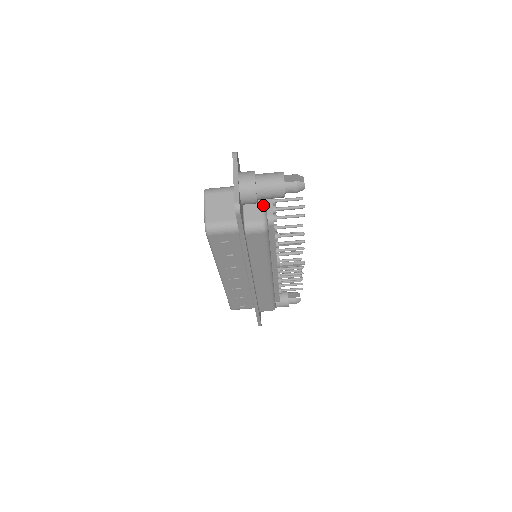
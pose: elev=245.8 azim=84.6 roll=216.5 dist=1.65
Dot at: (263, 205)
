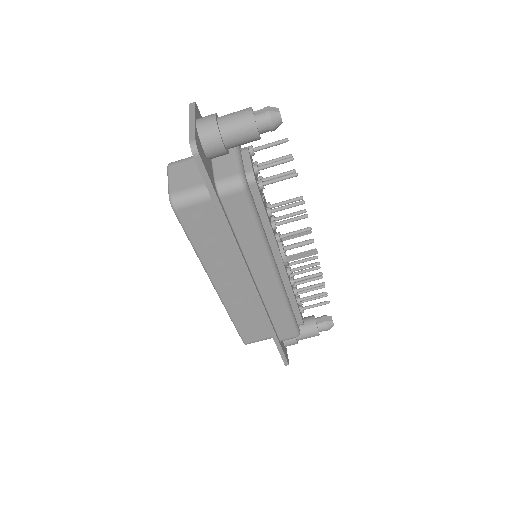
Dot at: (237, 159)
